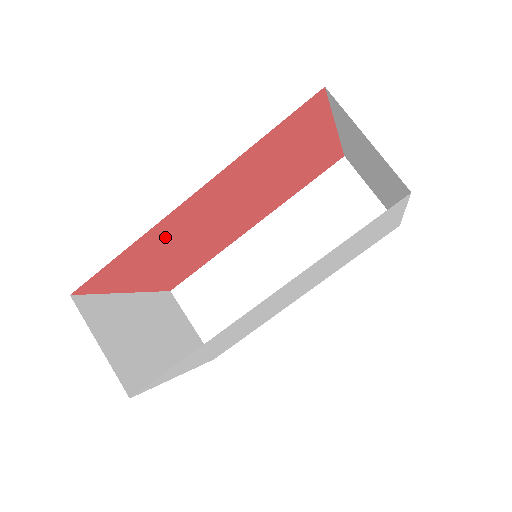
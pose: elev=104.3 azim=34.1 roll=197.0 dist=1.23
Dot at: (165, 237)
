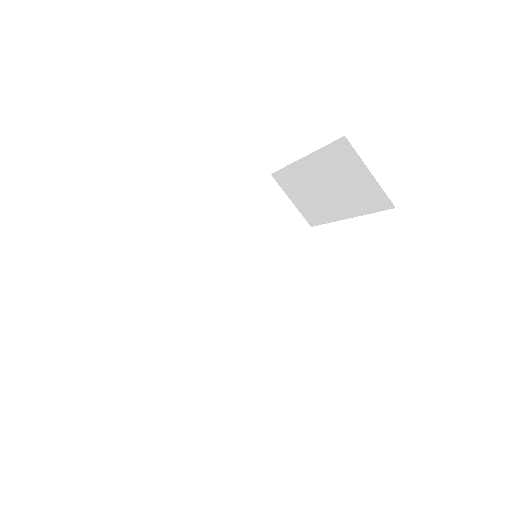
Dot at: occluded
